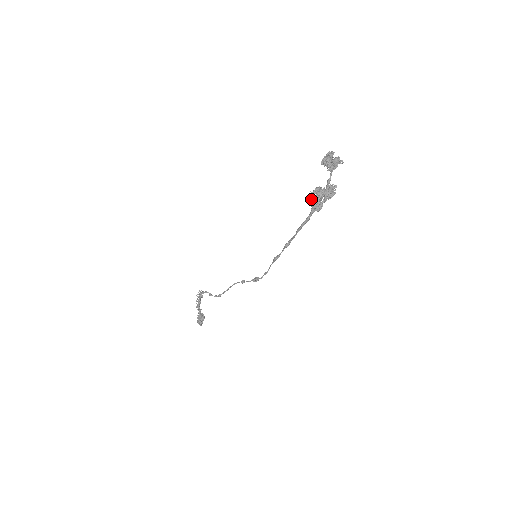
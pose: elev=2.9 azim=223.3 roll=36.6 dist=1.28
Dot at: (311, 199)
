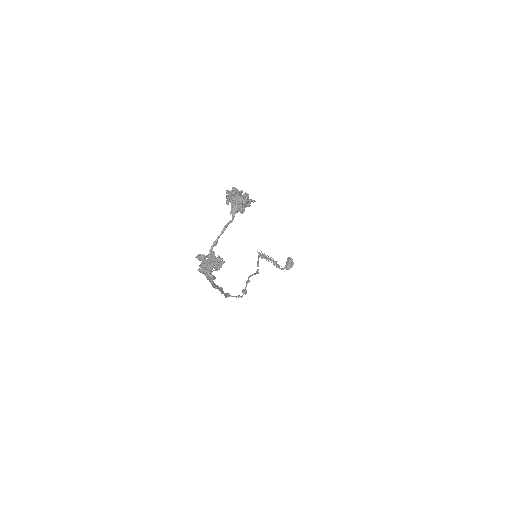
Dot at: occluded
